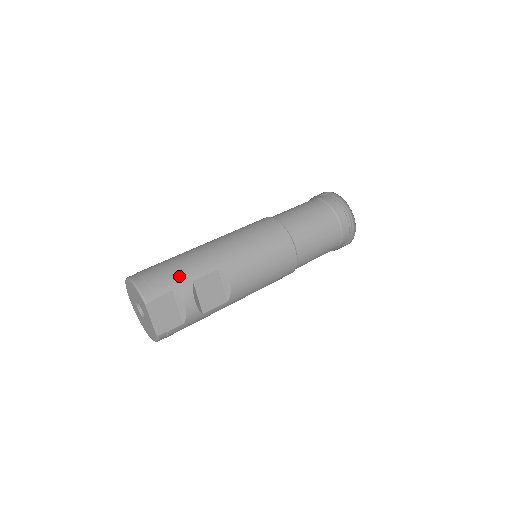
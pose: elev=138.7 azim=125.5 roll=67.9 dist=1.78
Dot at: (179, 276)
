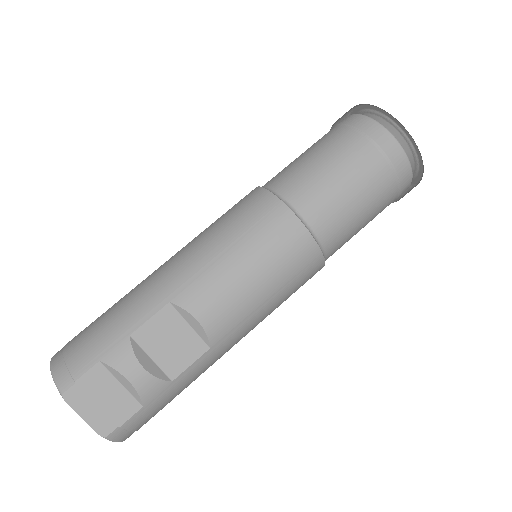
Dot at: (108, 333)
